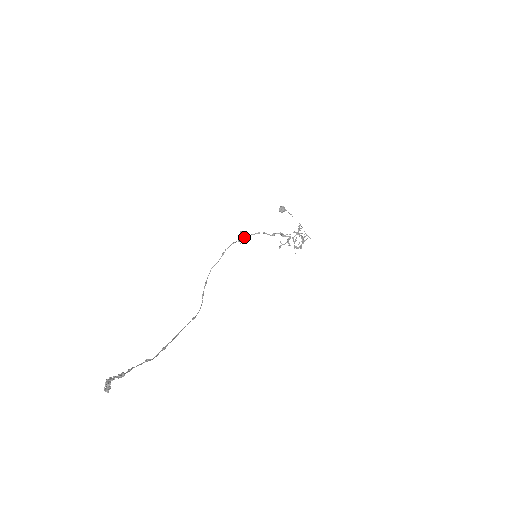
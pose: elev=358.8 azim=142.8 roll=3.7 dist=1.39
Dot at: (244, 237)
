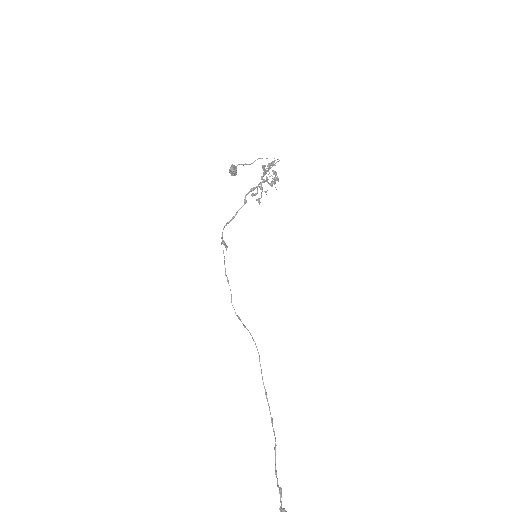
Dot at: occluded
